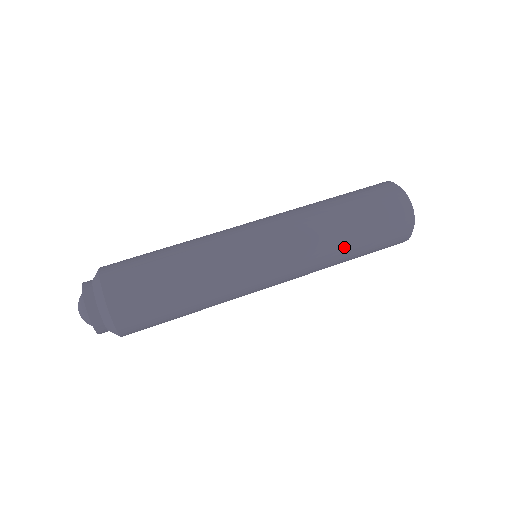
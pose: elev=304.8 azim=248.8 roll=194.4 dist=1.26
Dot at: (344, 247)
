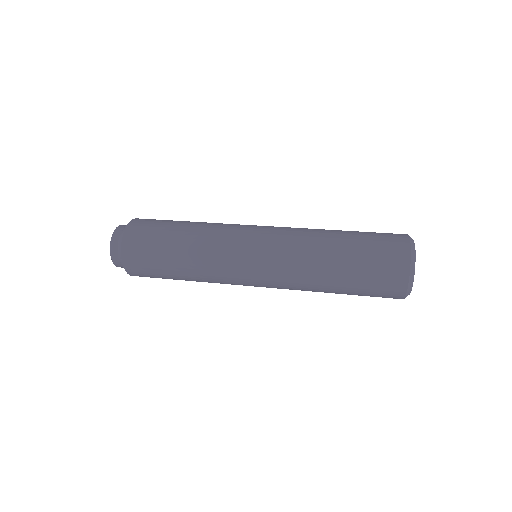
Dot at: (329, 250)
